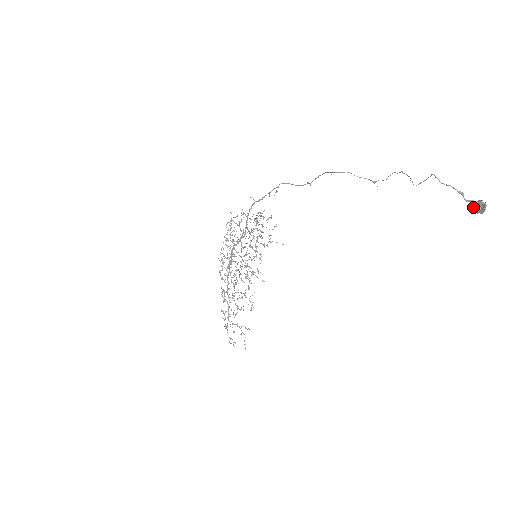
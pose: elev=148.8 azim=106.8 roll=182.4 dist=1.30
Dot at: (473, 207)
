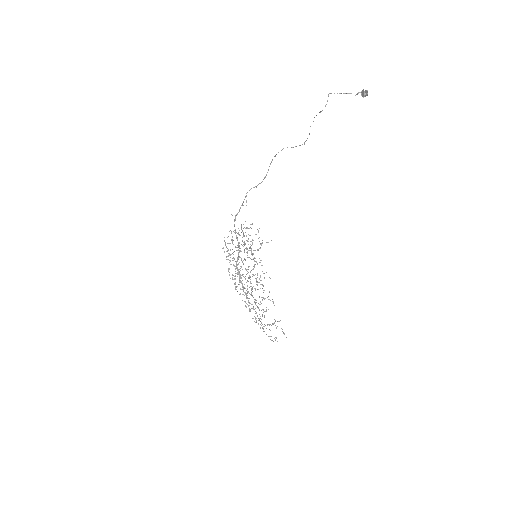
Dot at: occluded
